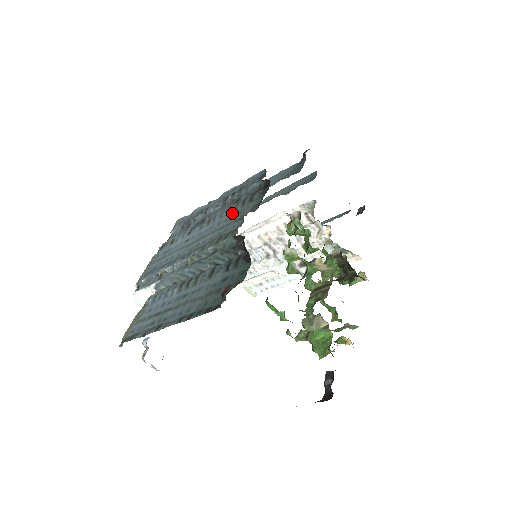
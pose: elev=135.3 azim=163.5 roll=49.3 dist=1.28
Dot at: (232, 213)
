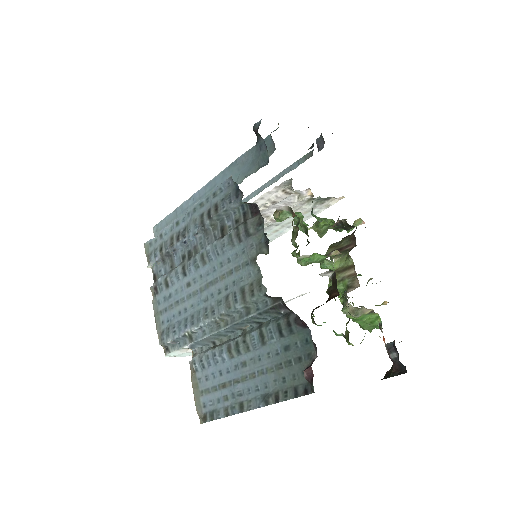
Dot at: (231, 251)
